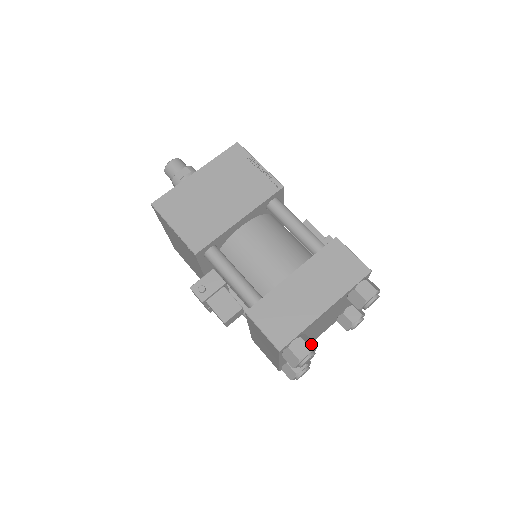
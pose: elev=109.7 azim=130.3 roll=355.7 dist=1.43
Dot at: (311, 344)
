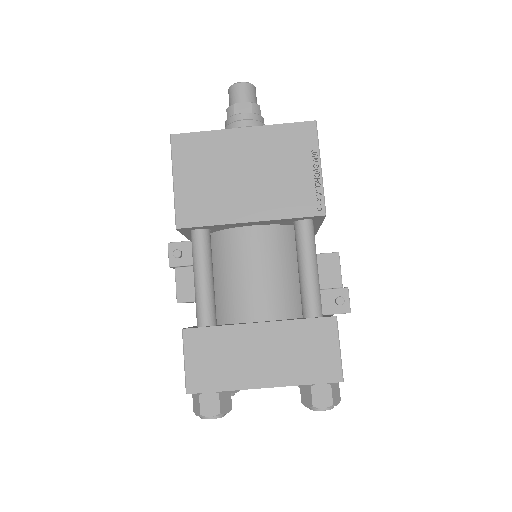
Dot at: (226, 405)
